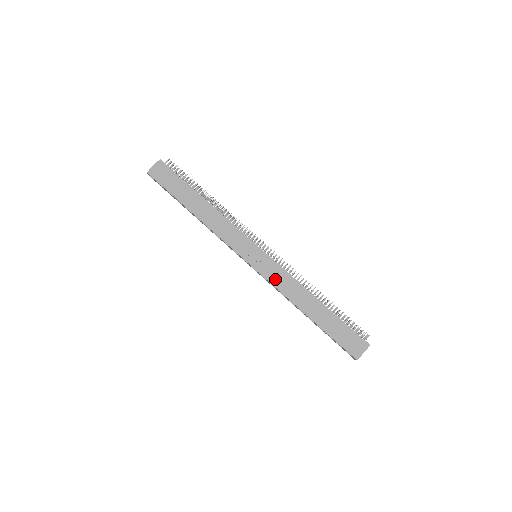
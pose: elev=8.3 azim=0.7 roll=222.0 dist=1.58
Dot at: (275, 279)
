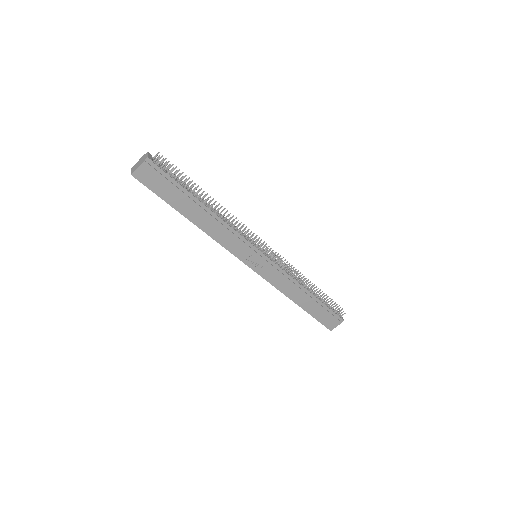
Dot at: (273, 279)
